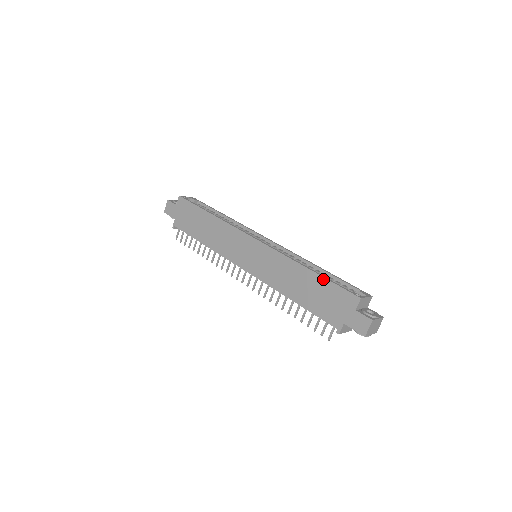
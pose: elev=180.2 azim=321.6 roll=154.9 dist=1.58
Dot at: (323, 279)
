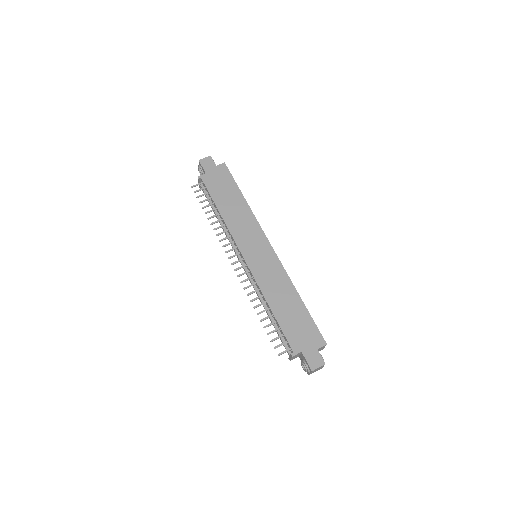
Dot at: (307, 312)
